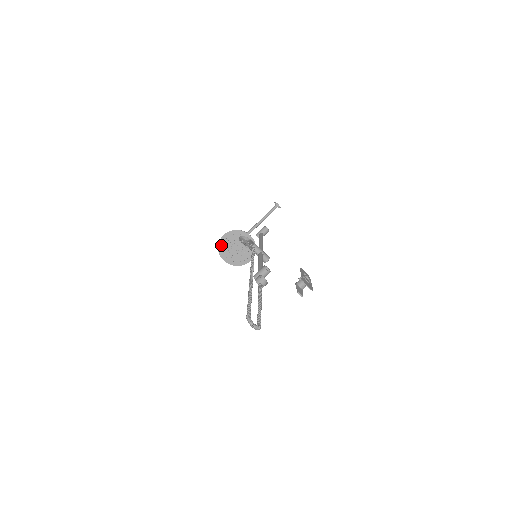
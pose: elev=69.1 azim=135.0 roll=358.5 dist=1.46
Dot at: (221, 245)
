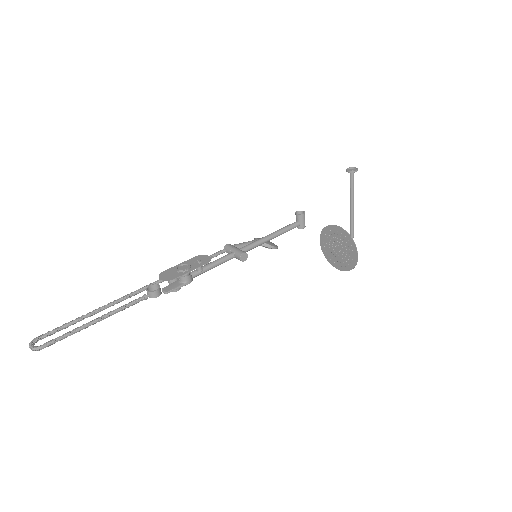
Dot at: (325, 253)
